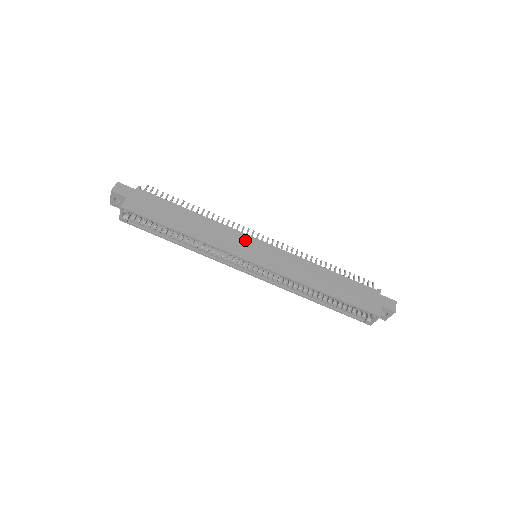
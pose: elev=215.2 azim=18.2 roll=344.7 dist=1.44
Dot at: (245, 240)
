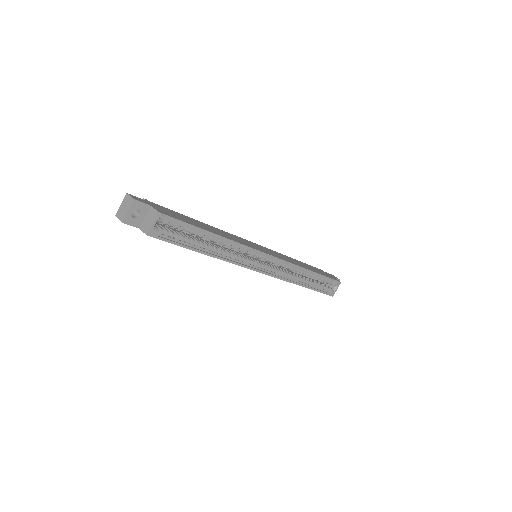
Dot at: (246, 241)
